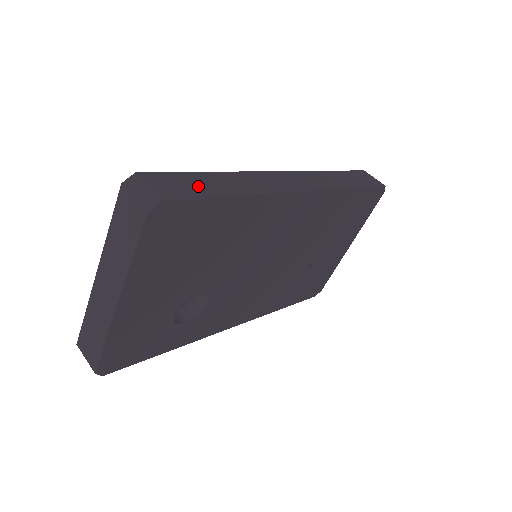
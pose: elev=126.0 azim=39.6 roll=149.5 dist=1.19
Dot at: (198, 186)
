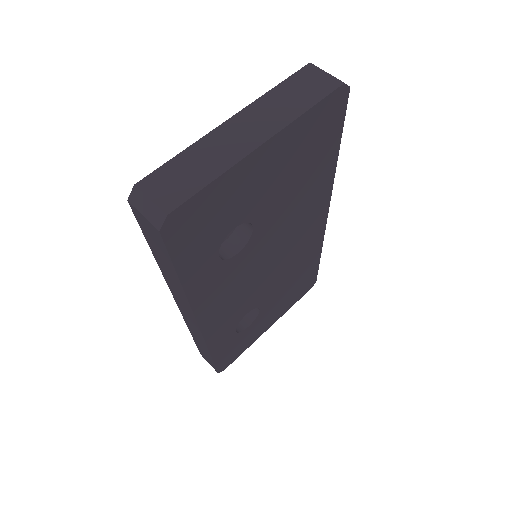
Dot at: occluded
